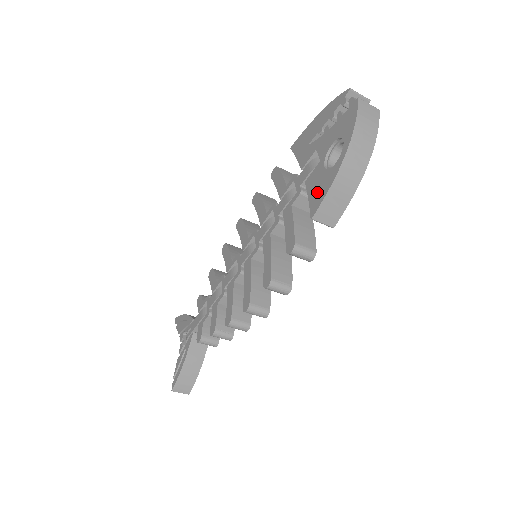
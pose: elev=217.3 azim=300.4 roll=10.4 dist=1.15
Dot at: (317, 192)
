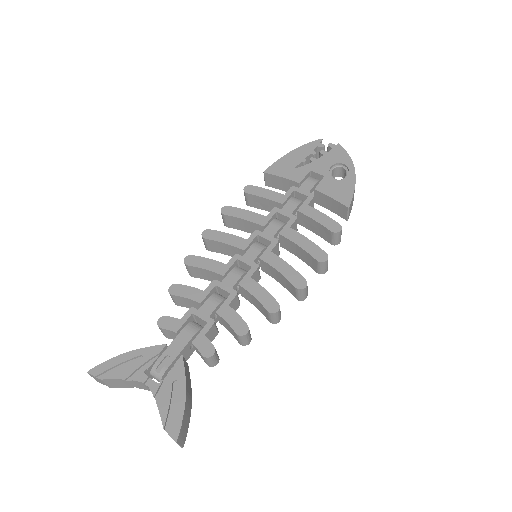
Dot at: (341, 192)
